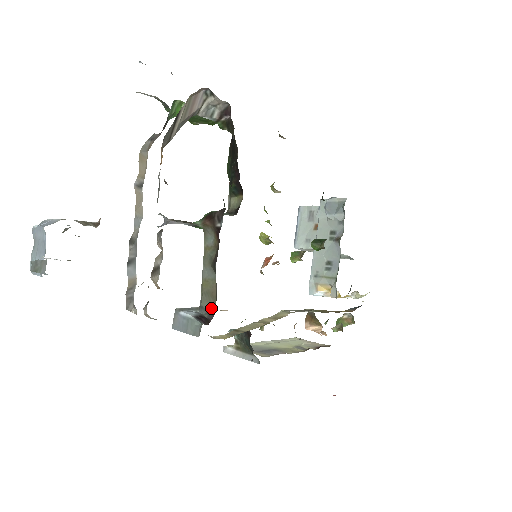
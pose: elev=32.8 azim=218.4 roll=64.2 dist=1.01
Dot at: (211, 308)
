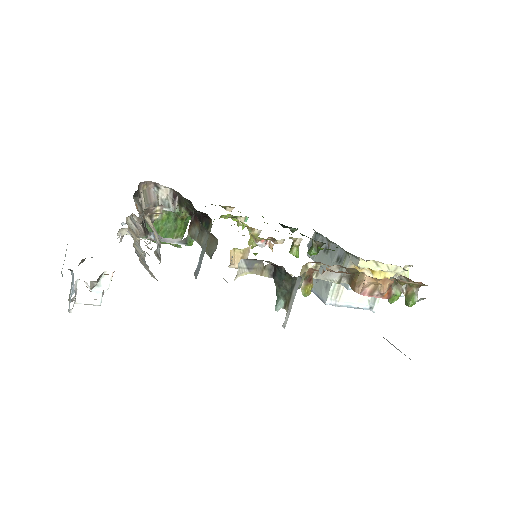
Dot at: (216, 246)
